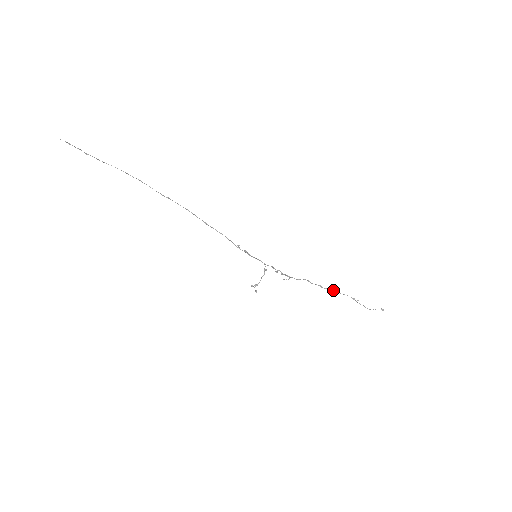
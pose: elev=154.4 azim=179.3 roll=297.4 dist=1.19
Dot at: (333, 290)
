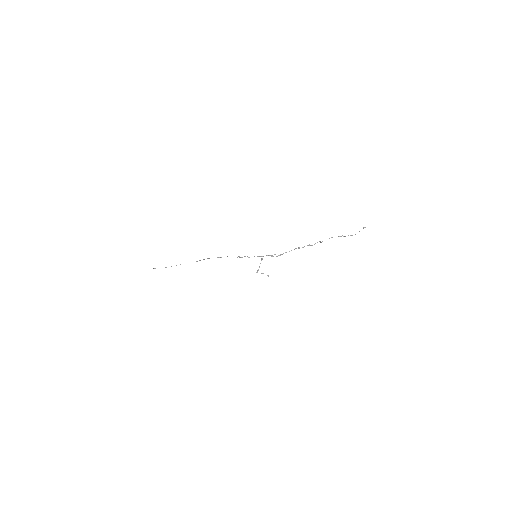
Dot at: (320, 242)
